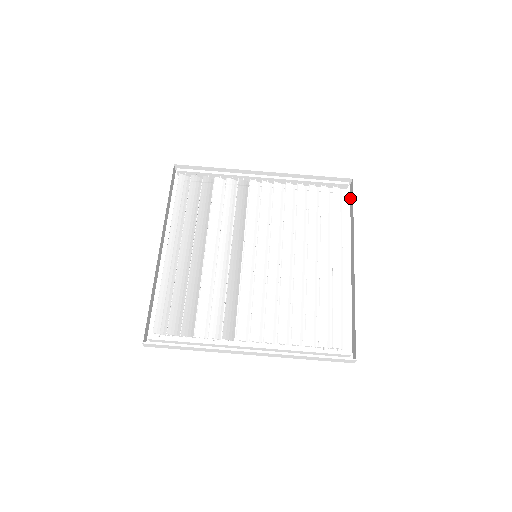
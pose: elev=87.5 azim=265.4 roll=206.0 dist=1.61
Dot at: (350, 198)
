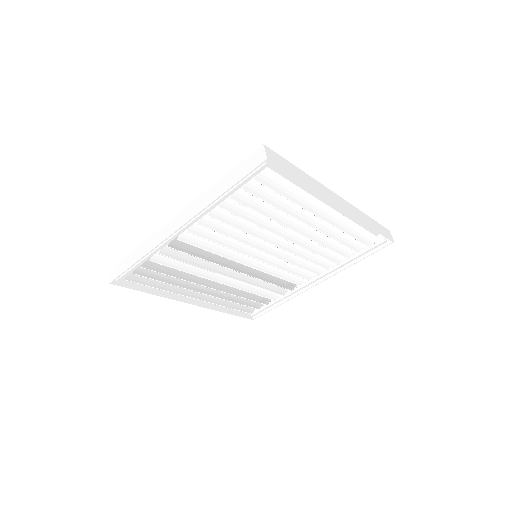
Dot at: (279, 159)
